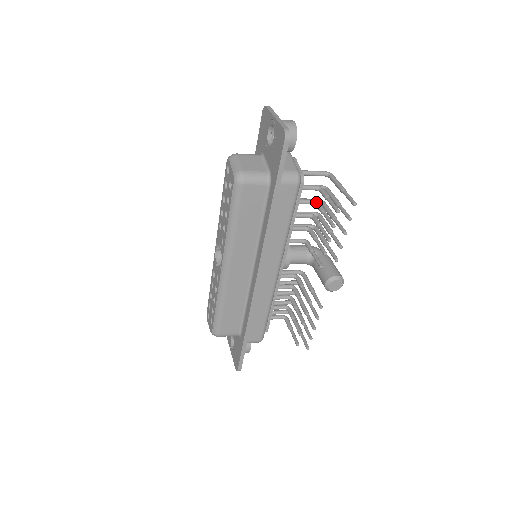
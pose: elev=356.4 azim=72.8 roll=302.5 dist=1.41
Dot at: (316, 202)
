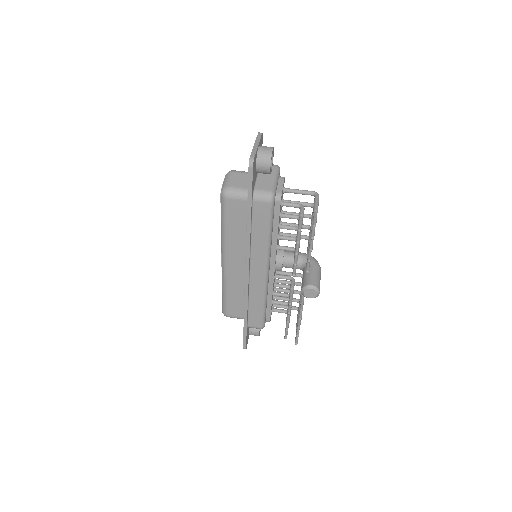
Dot at: occluded
